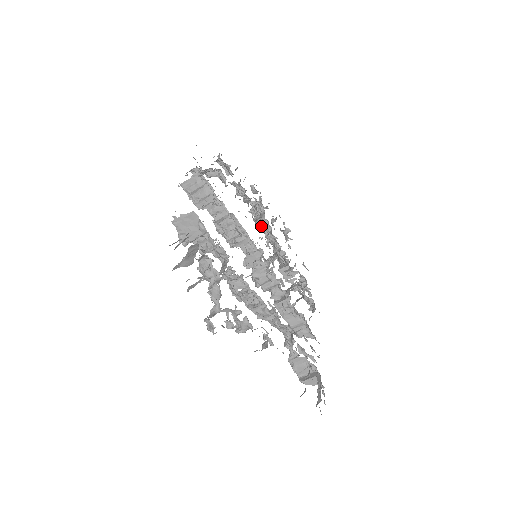
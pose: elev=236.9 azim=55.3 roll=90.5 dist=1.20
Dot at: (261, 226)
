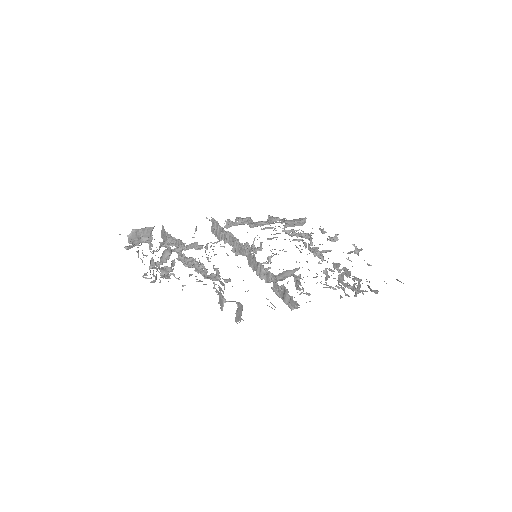
Dot at: (310, 249)
